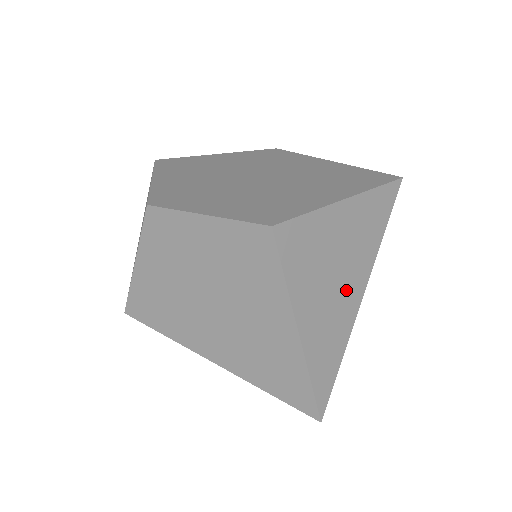
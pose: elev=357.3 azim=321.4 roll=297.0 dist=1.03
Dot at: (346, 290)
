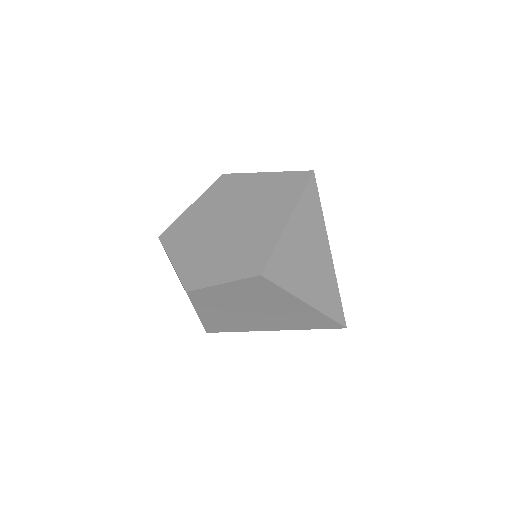
Dot at: (319, 260)
